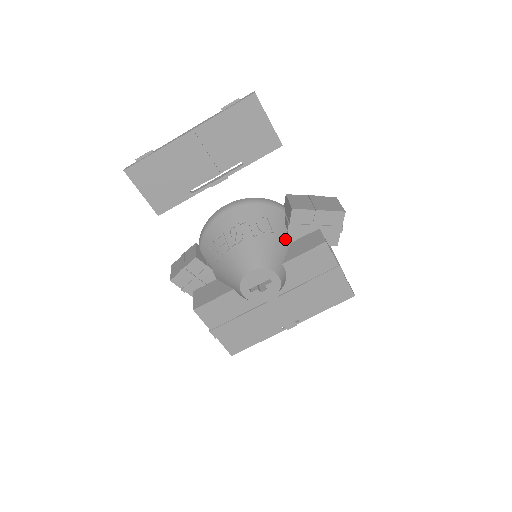
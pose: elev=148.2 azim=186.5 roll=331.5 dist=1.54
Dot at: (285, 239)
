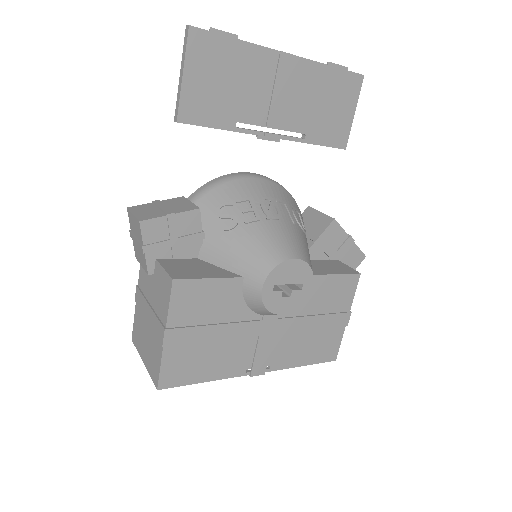
Dot at: occluded
